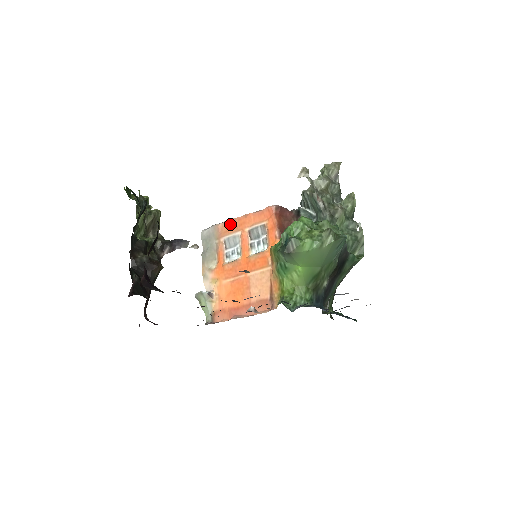
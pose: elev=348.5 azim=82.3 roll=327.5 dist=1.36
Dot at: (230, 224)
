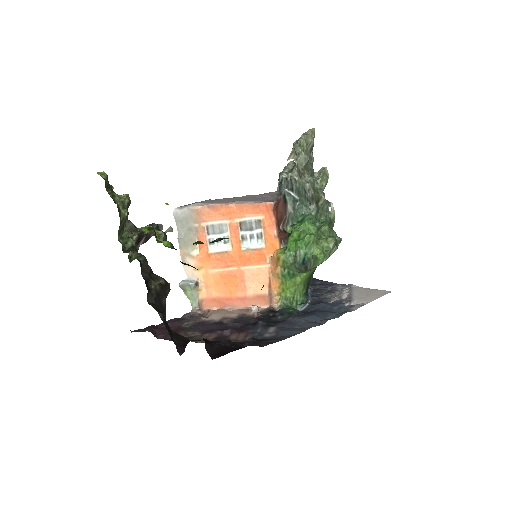
Dot at: (214, 209)
